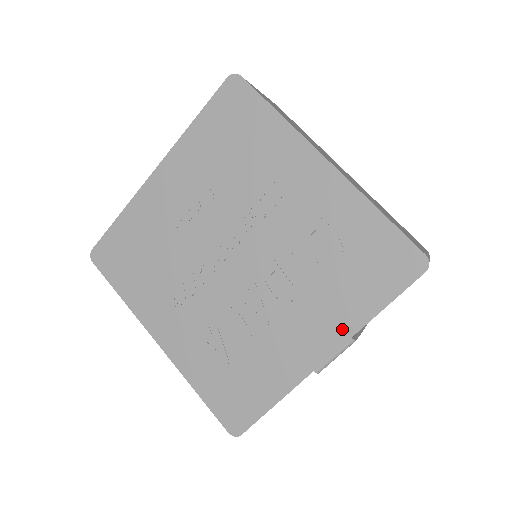
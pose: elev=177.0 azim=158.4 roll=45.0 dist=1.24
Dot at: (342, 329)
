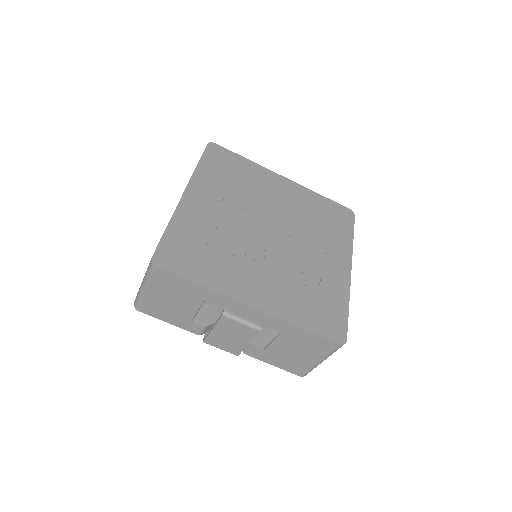
Dot at: (278, 310)
